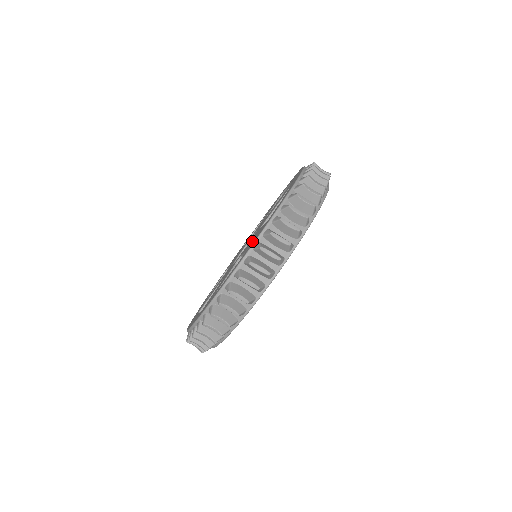
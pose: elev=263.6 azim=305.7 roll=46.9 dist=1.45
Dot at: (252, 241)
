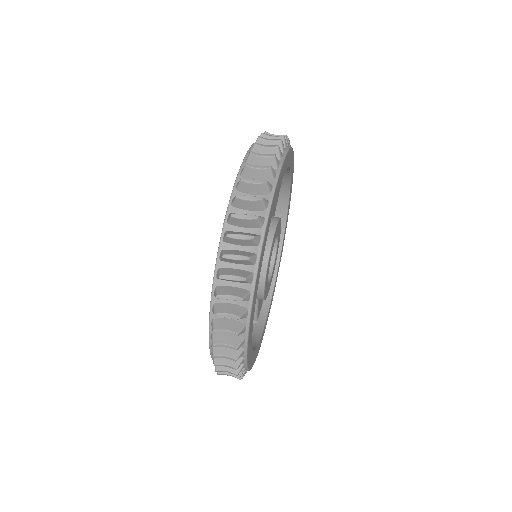
Dot at: occluded
